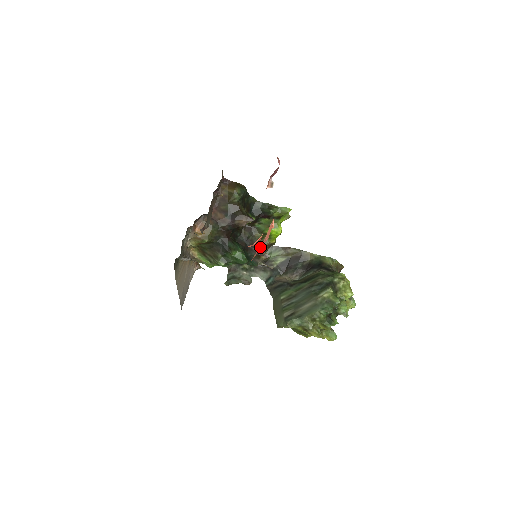
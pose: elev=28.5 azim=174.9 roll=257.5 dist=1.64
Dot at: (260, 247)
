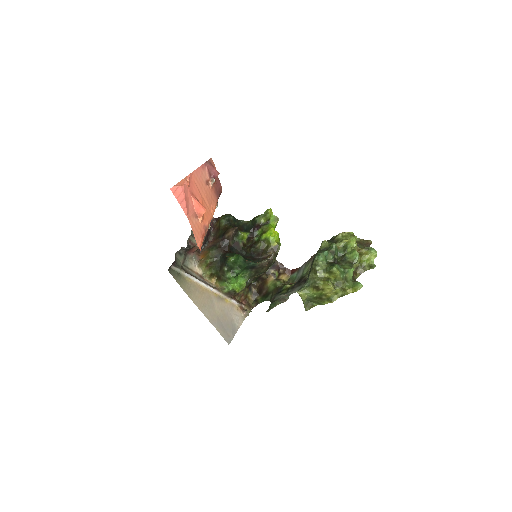
Dot at: (179, 196)
